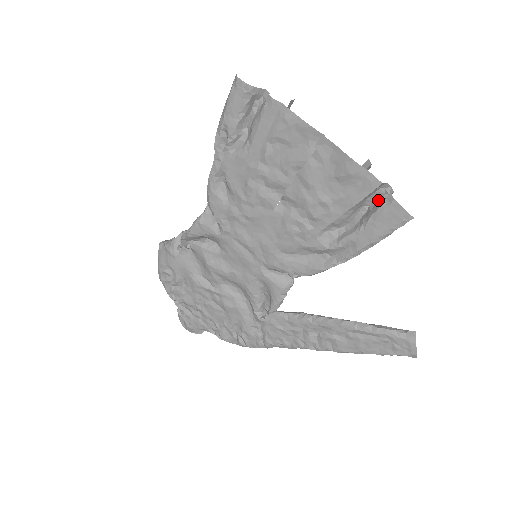
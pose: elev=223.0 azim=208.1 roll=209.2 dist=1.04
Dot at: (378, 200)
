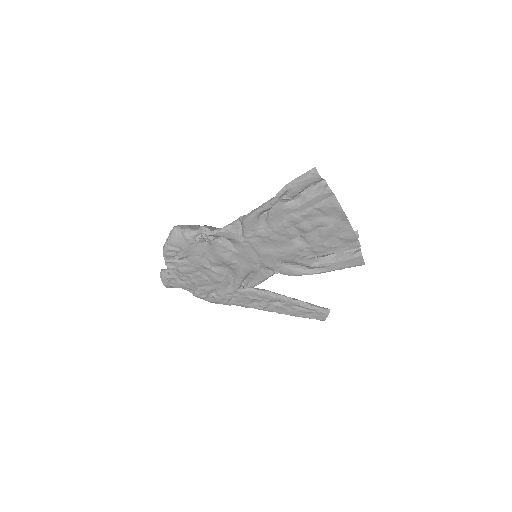
Dot at: (350, 250)
